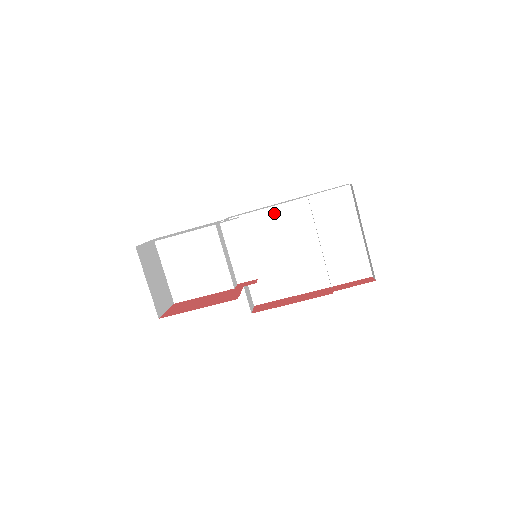
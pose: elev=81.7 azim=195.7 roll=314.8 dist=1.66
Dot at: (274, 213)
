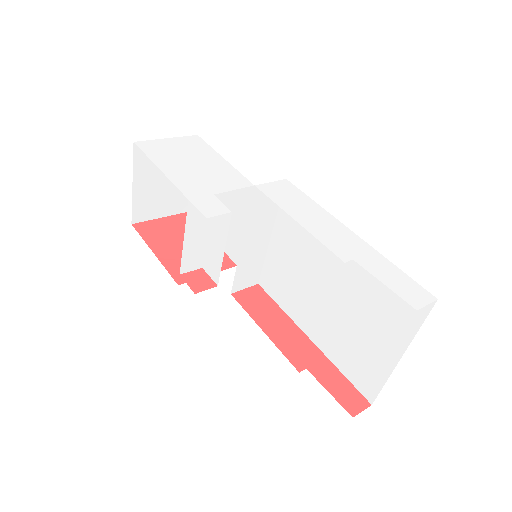
Dot at: occluded
